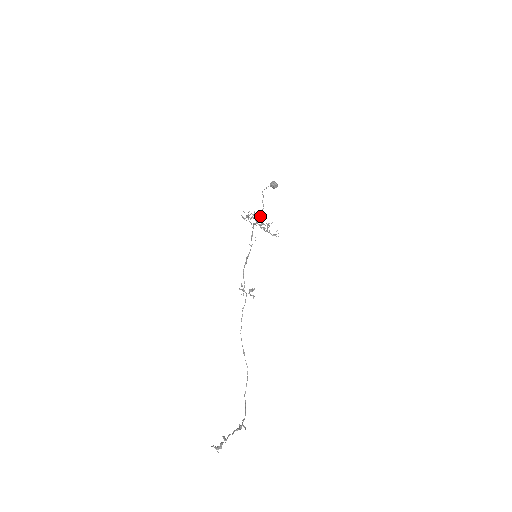
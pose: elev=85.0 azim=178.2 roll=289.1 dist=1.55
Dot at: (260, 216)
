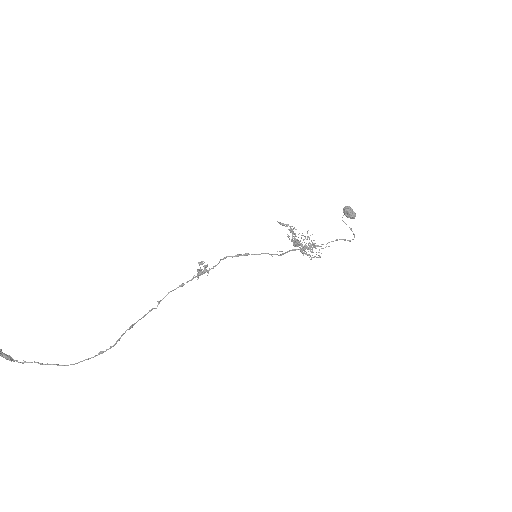
Dot at: (307, 237)
